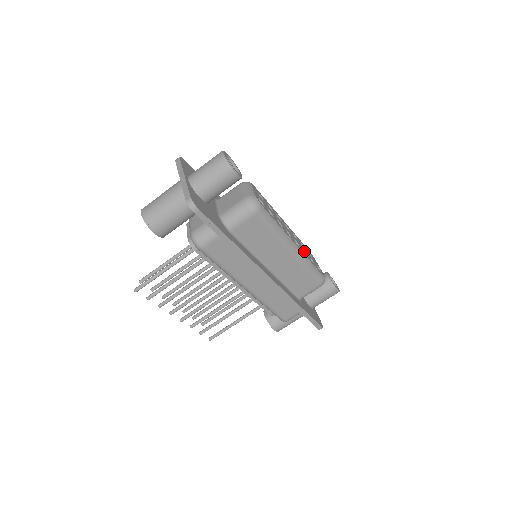
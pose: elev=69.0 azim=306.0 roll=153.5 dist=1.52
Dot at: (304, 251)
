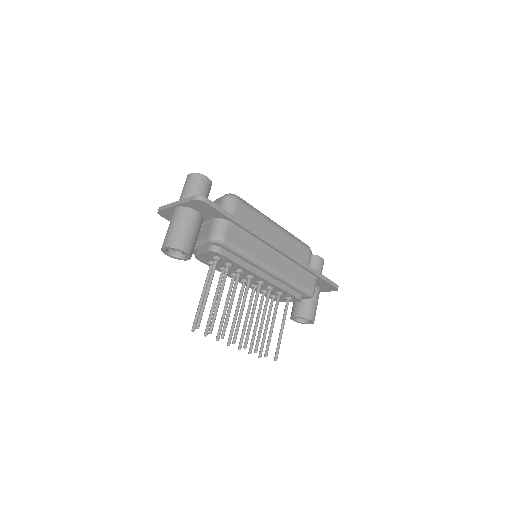
Dot at: occluded
